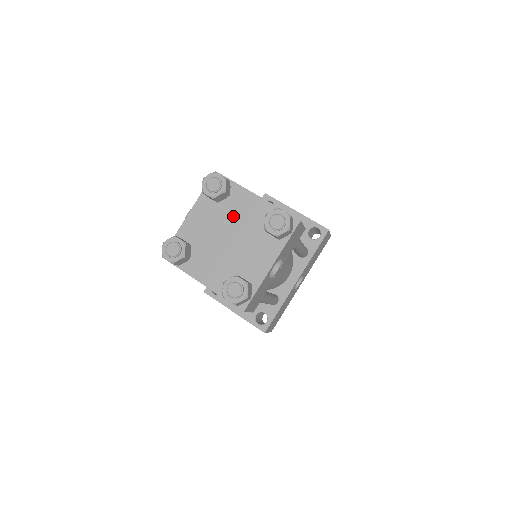
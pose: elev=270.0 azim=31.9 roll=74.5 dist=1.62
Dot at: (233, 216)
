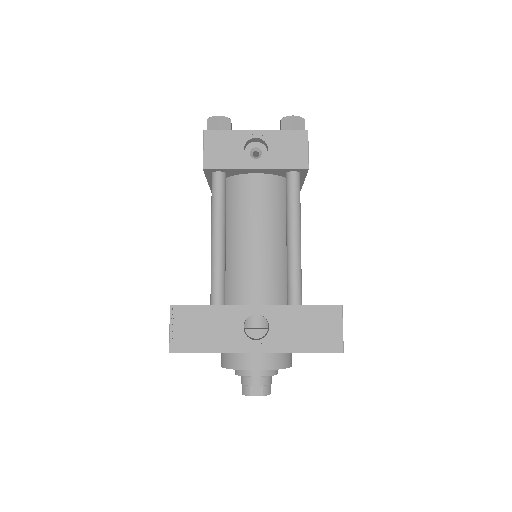
Dot at: occluded
